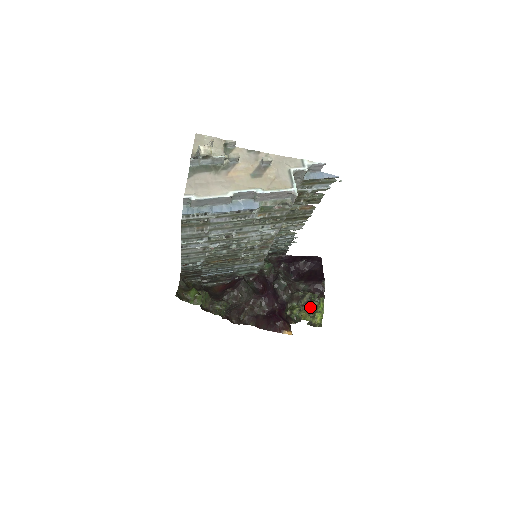
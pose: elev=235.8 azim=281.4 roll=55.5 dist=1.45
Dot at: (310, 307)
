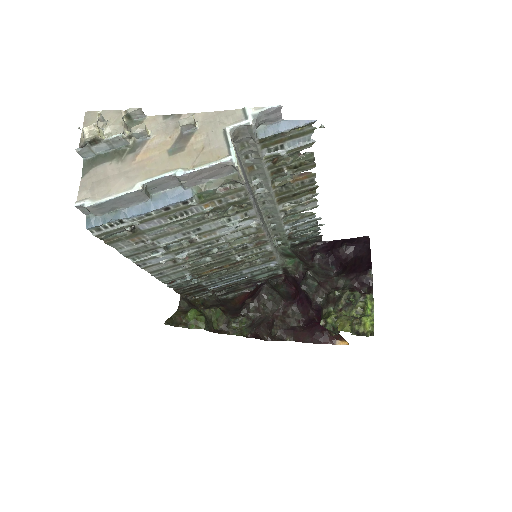
Dot at: (354, 310)
